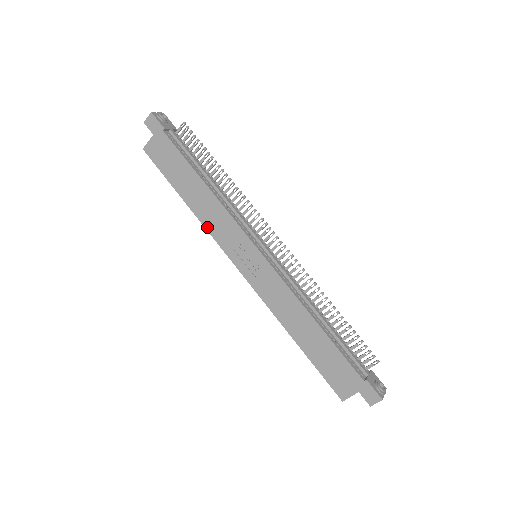
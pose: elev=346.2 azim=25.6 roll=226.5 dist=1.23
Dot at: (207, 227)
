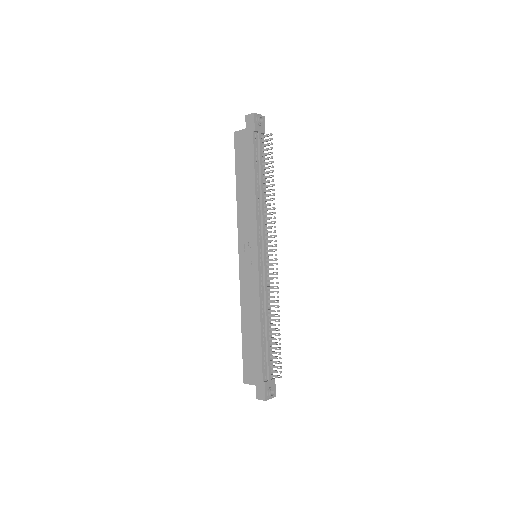
Dot at: (238, 215)
